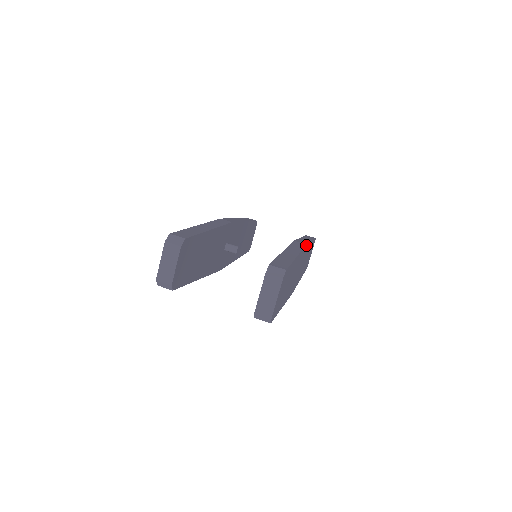
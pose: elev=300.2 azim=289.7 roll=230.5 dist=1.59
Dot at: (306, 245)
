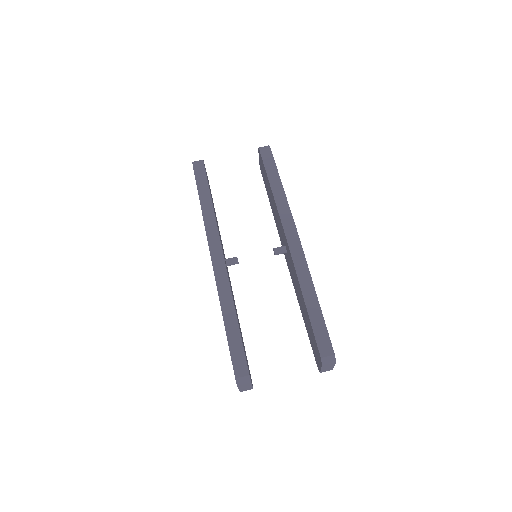
Dot at: occluded
